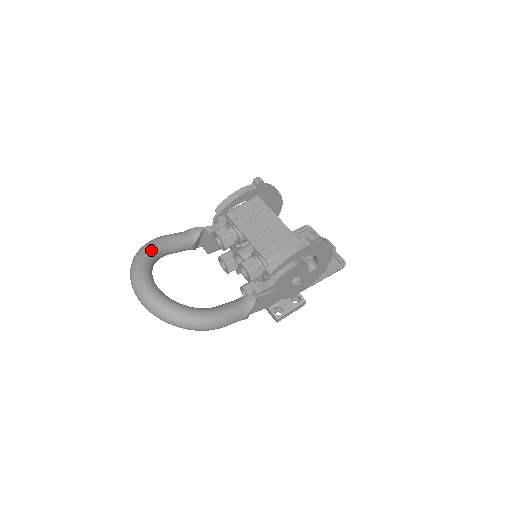
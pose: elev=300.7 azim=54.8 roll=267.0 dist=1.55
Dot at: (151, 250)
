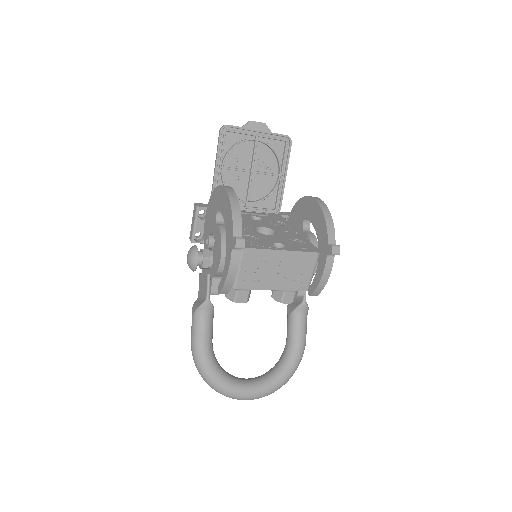
Dot at: (215, 370)
